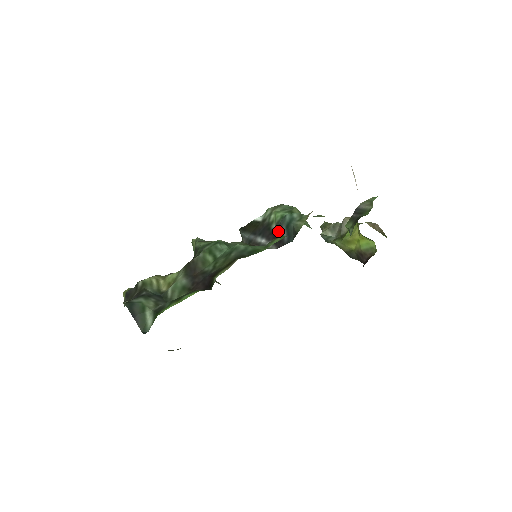
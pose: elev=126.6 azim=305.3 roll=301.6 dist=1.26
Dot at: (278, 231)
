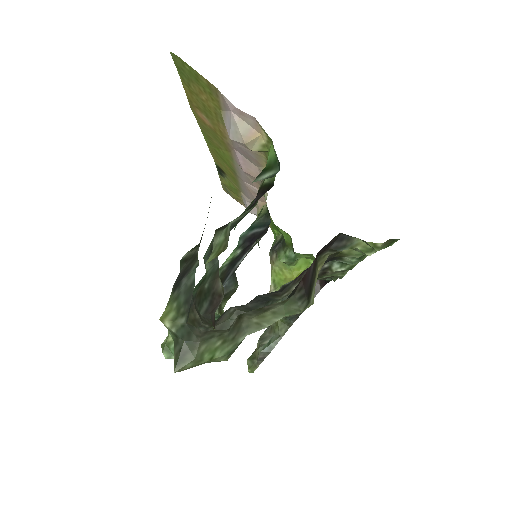
Dot at: (249, 239)
